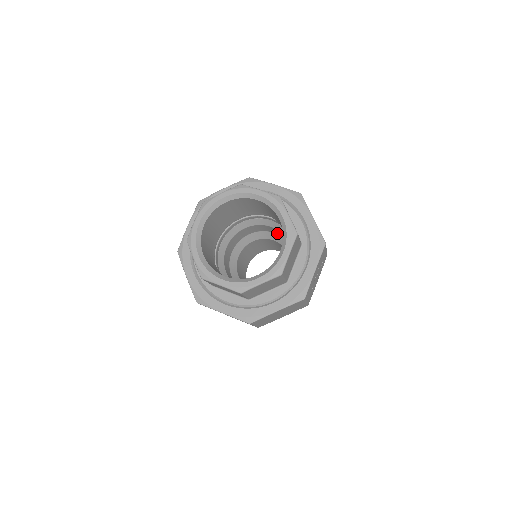
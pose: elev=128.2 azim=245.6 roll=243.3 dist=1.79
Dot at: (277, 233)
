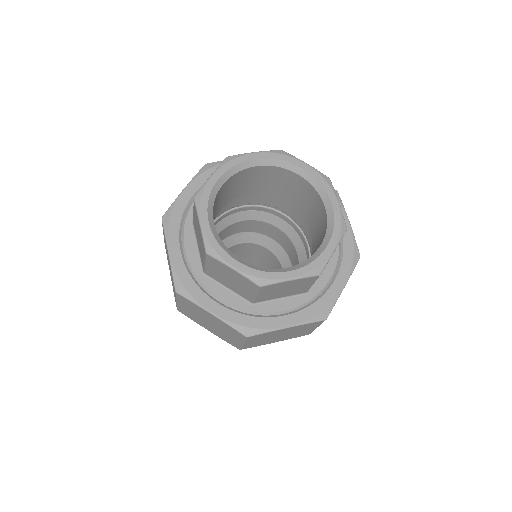
Dot at: (247, 229)
